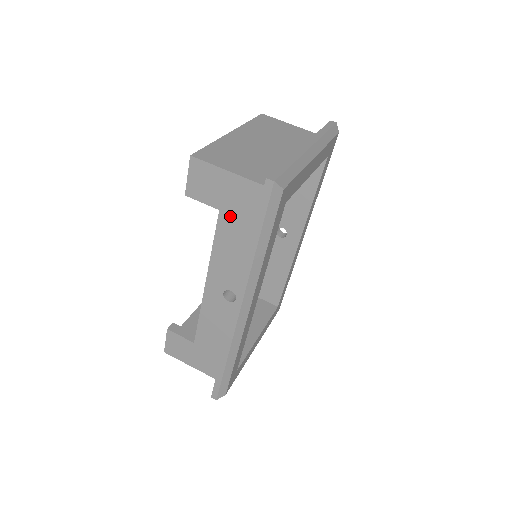
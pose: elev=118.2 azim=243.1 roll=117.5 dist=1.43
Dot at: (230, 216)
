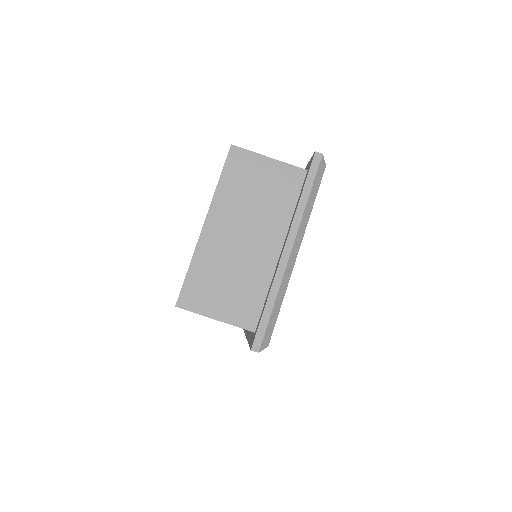
Dot at: occluded
